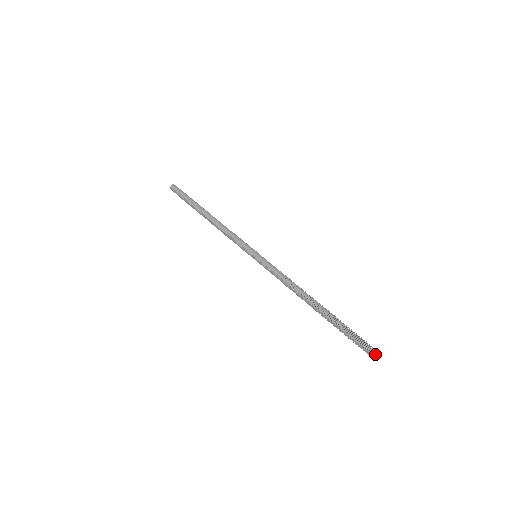
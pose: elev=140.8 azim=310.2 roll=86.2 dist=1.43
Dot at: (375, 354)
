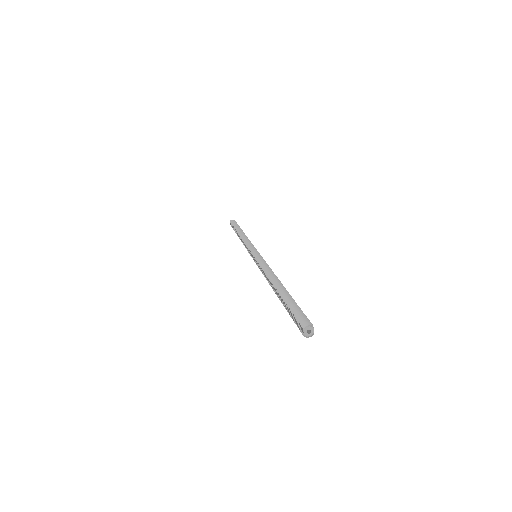
Dot at: (303, 324)
